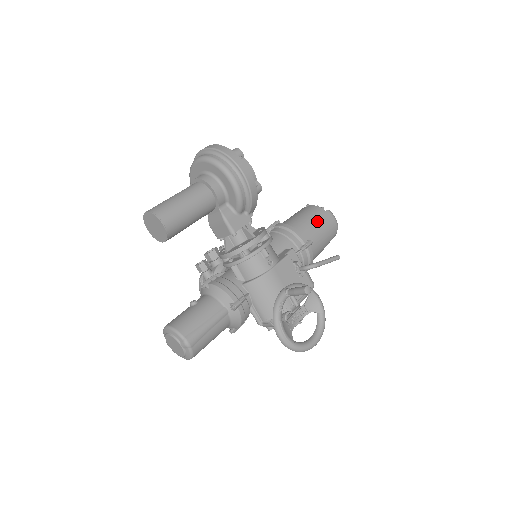
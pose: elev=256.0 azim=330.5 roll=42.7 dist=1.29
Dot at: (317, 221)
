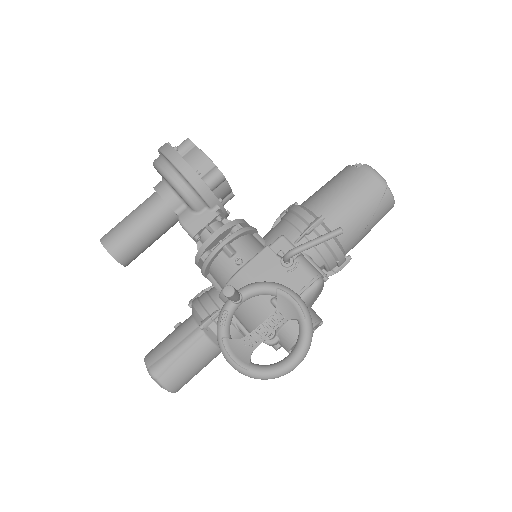
Dot at: (340, 186)
